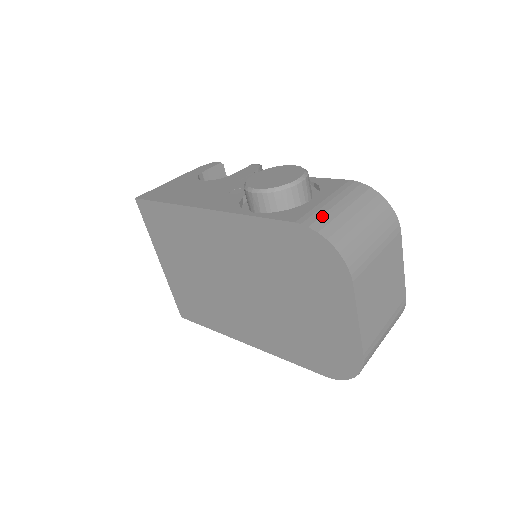
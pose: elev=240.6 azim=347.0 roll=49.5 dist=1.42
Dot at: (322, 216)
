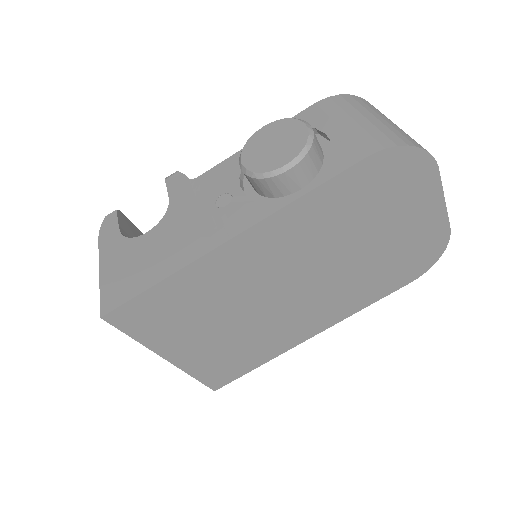
Dot at: (372, 135)
